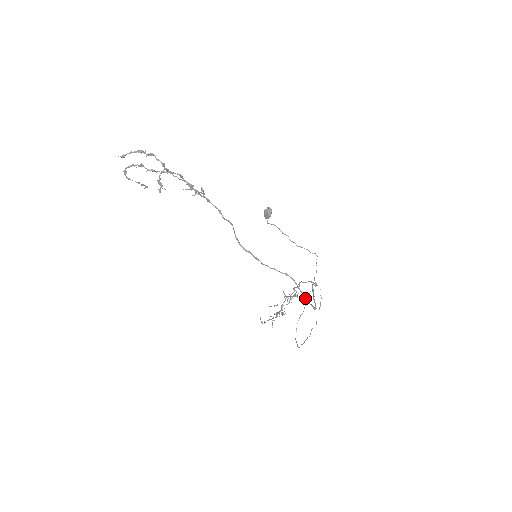
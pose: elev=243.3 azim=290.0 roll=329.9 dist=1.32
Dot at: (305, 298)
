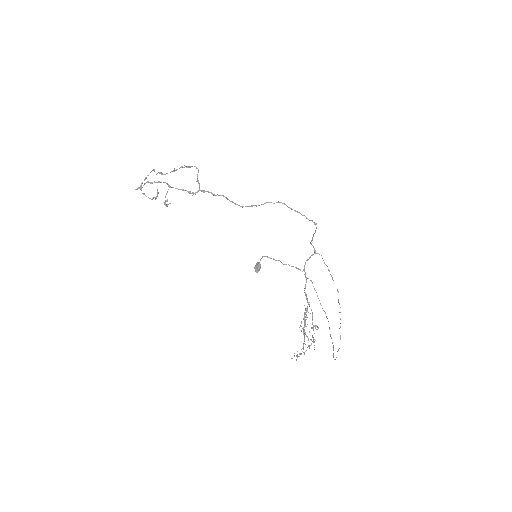
Dot at: (302, 215)
